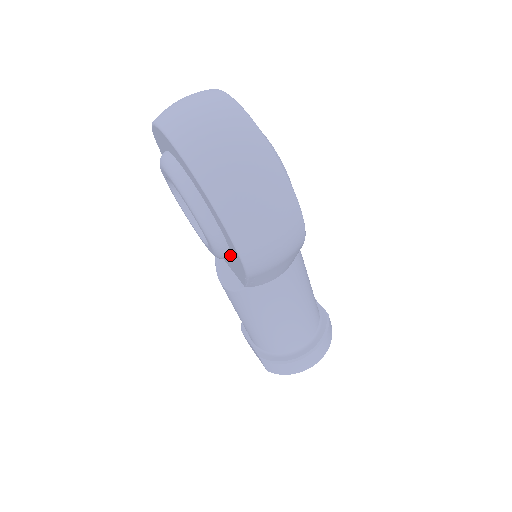
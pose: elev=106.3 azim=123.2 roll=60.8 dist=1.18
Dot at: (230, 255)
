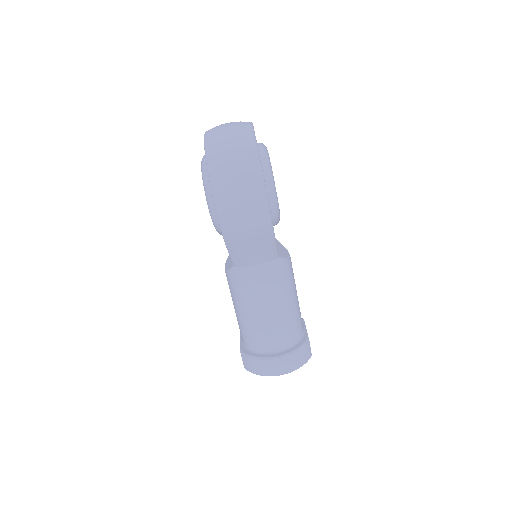
Dot at: occluded
